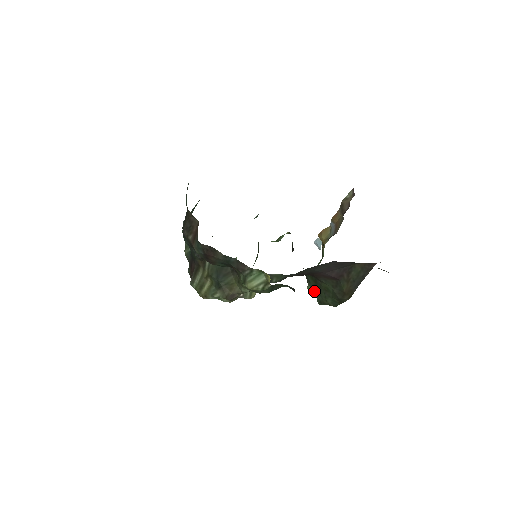
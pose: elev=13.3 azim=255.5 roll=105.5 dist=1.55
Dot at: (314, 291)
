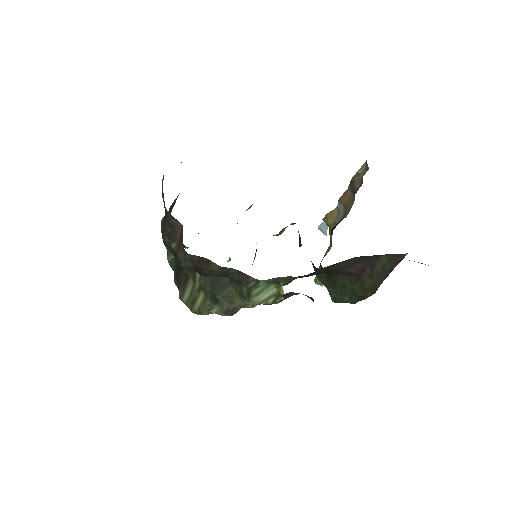
Dot at: occluded
